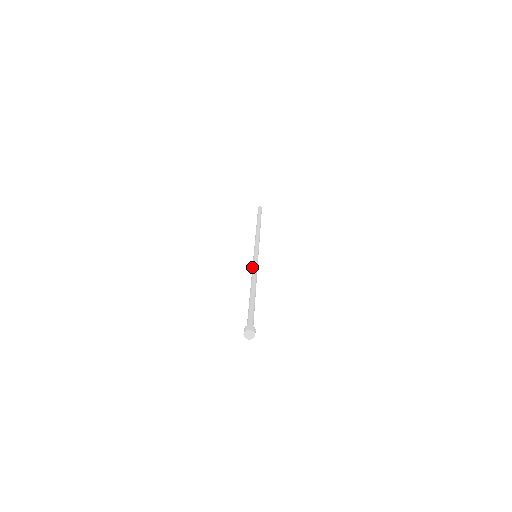
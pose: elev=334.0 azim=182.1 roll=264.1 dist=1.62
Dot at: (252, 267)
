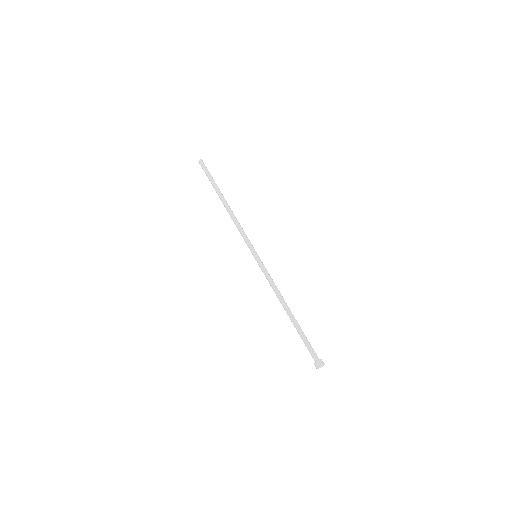
Dot at: (267, 275)
